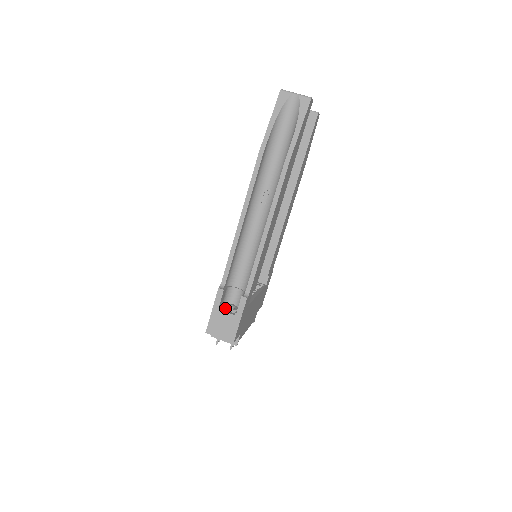
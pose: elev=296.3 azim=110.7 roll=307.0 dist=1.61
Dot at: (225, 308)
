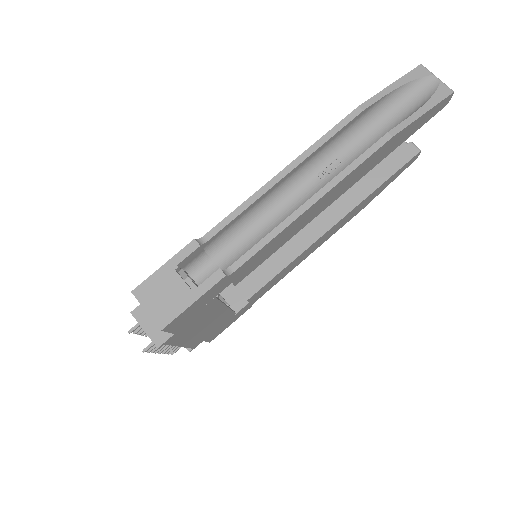
Dot at: (184, 274)
